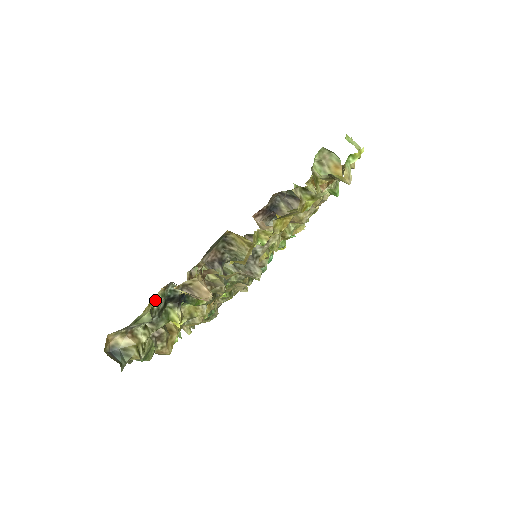
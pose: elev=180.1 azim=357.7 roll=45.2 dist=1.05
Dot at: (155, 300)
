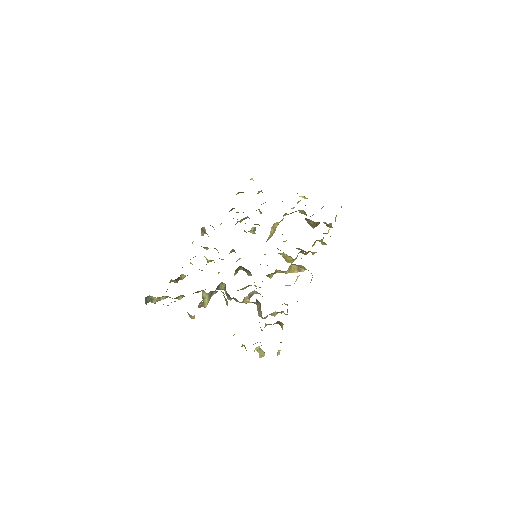
Dot at: occluded
